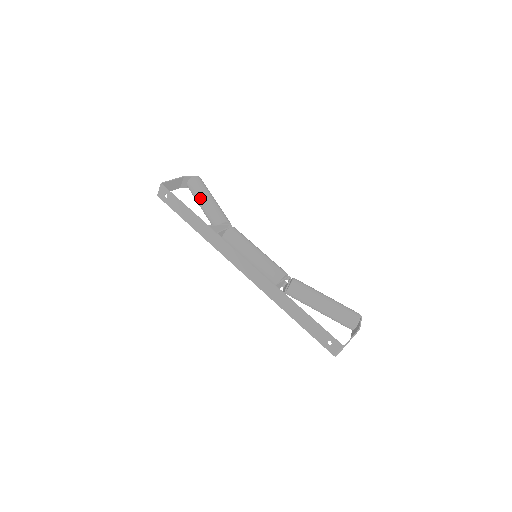
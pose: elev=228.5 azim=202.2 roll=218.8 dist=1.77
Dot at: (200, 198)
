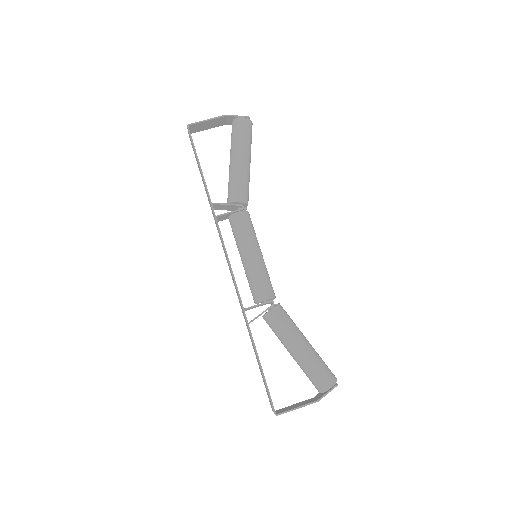
Dot at: (231, 154)
